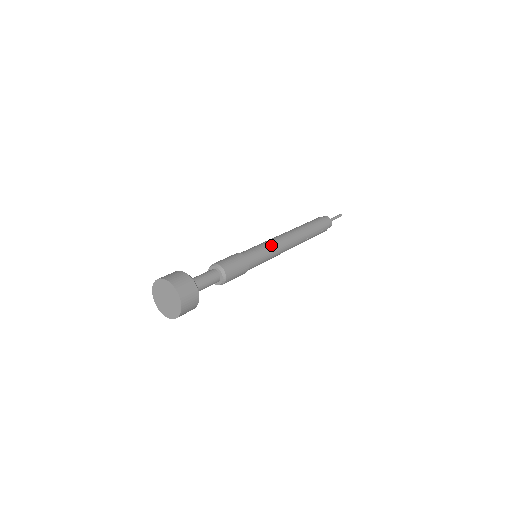
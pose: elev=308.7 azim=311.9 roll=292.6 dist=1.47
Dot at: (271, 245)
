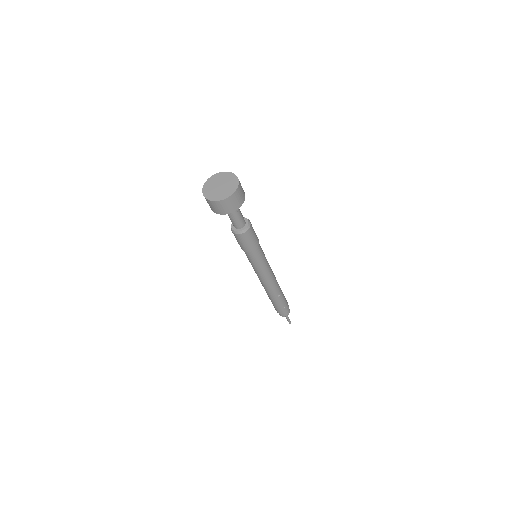
Dot at: (267, 261)
